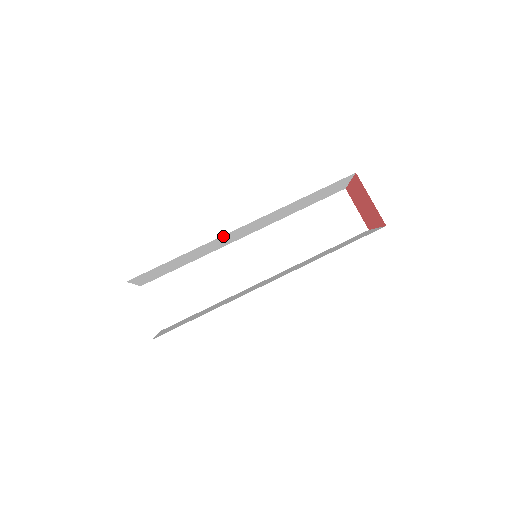
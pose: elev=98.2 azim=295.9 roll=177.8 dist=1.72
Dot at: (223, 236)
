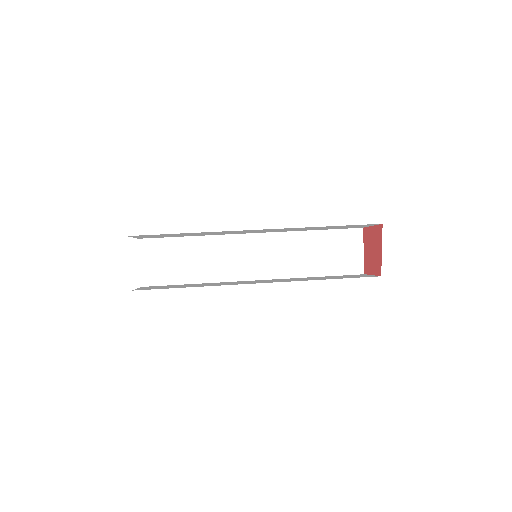
Dot at: (233, 238)
